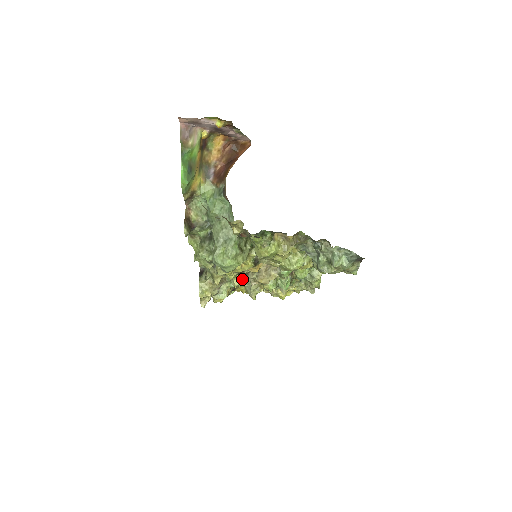
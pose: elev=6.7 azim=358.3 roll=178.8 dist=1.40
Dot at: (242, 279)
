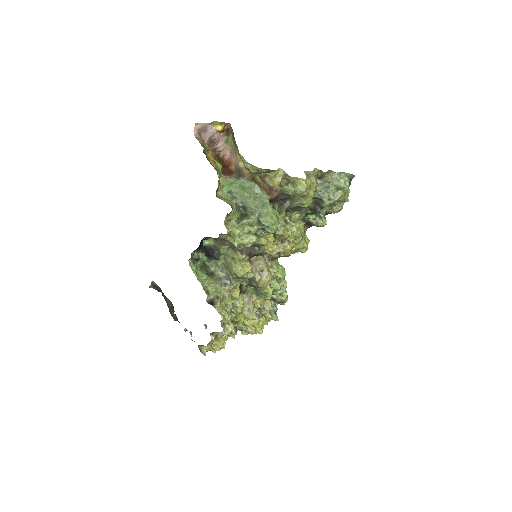
Dot at: occluded
